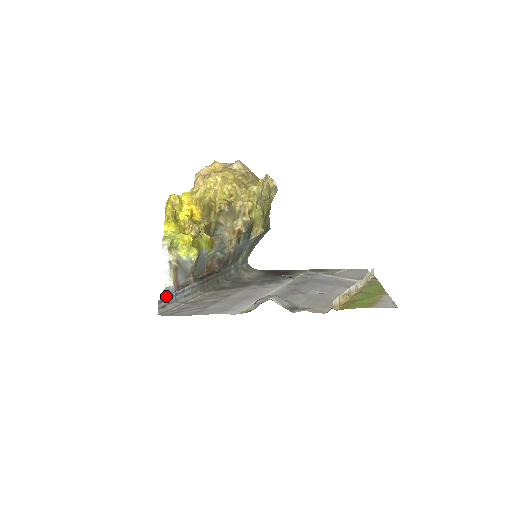
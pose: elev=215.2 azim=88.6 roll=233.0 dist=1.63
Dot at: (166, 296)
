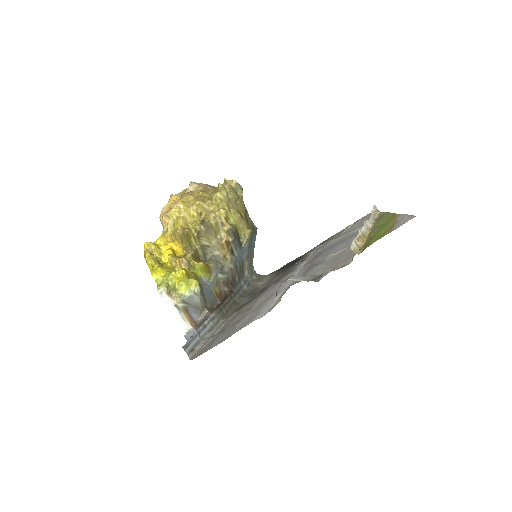
Dot at: (189, 339)
